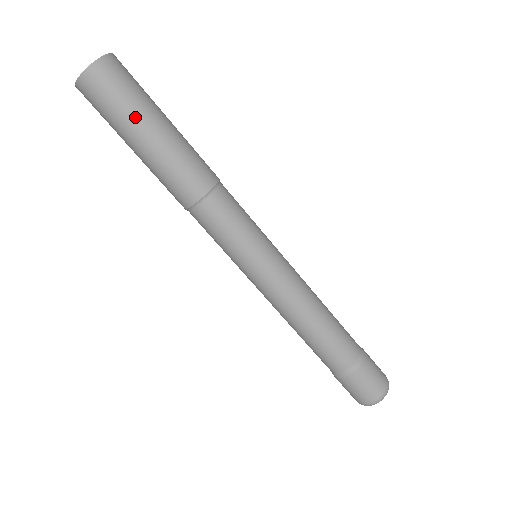
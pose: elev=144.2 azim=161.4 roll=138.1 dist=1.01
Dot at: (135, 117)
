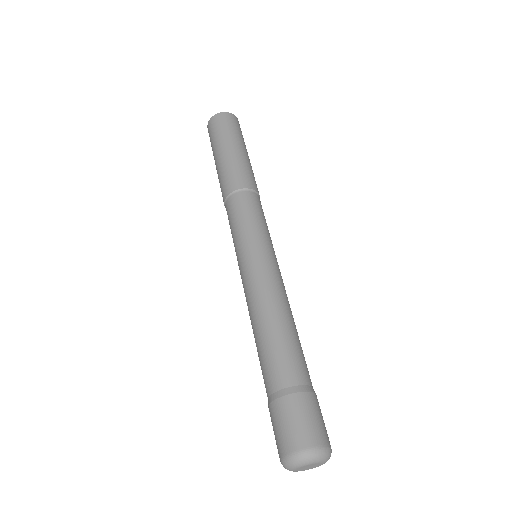
Dot at: (216, 145)
